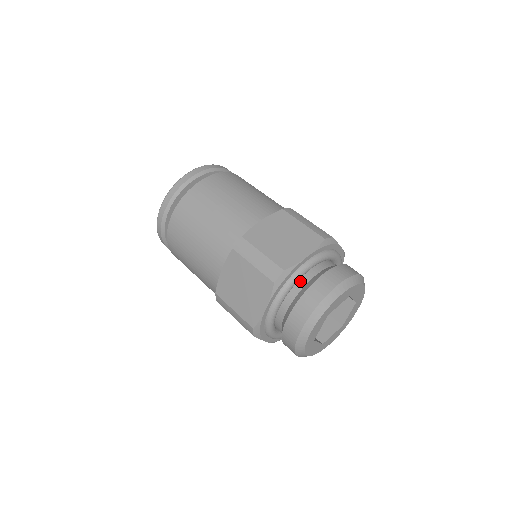
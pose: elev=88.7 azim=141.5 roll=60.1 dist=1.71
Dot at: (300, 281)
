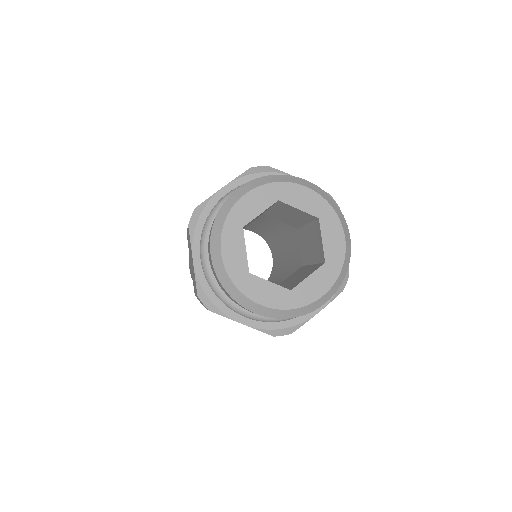
Dot at: occluded
